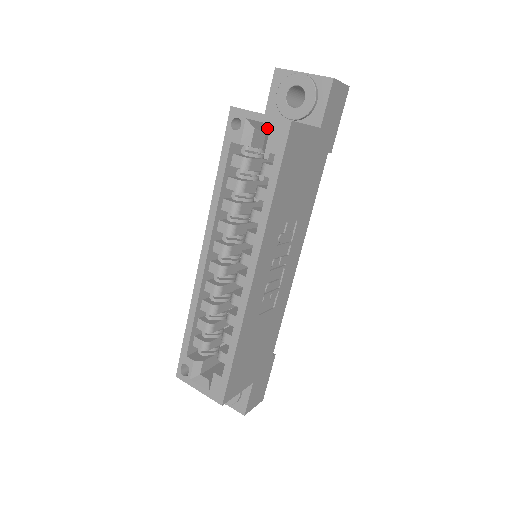
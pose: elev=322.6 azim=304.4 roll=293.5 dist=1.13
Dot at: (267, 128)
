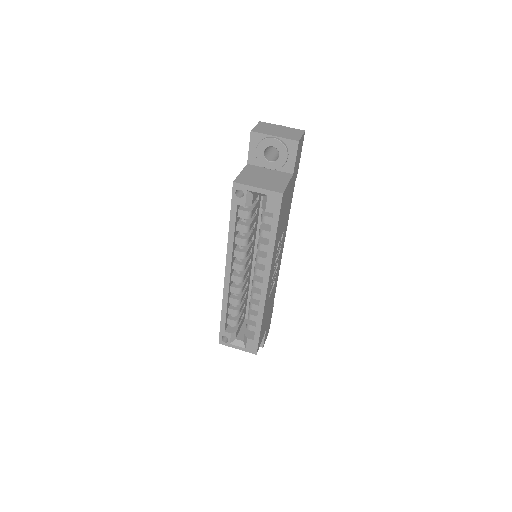
Dot at: (264, 195)
